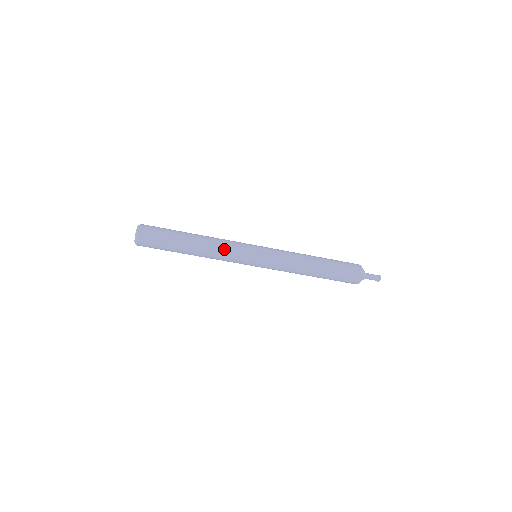
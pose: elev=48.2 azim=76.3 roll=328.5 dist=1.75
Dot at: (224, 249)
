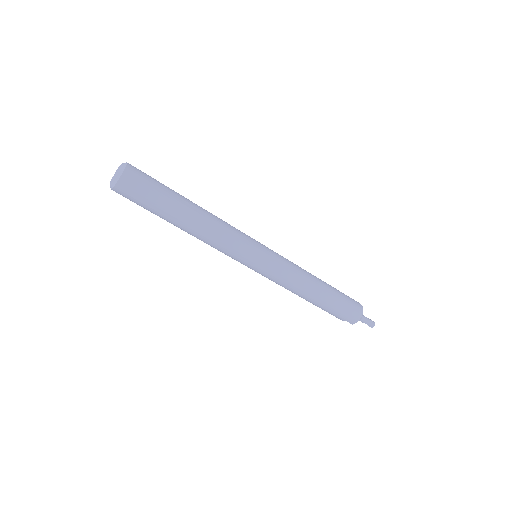
Dot at: (228, 228)
